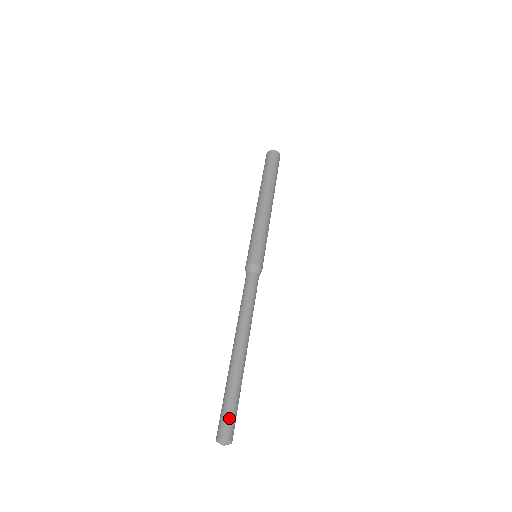
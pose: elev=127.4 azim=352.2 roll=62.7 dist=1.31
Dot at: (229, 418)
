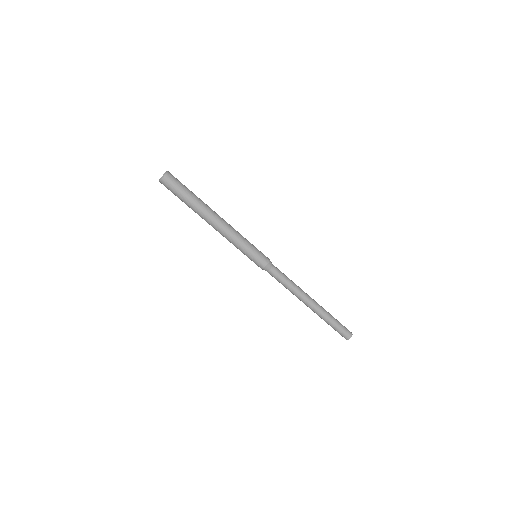
Dot at: (342, 332)
